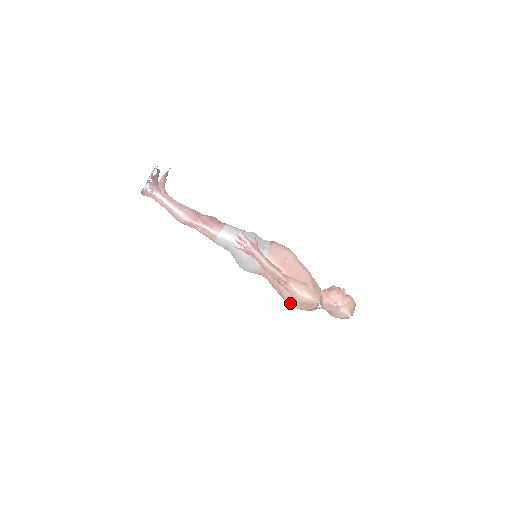
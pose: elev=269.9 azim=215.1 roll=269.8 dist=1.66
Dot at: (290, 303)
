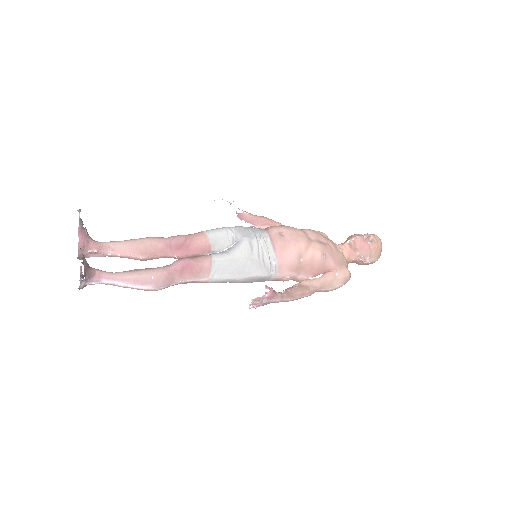
Dot at: occluded
